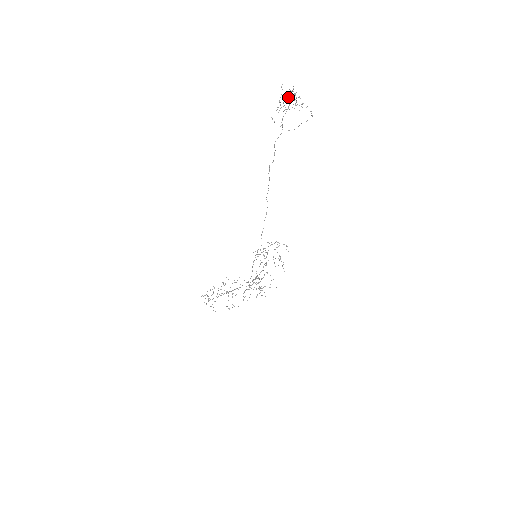
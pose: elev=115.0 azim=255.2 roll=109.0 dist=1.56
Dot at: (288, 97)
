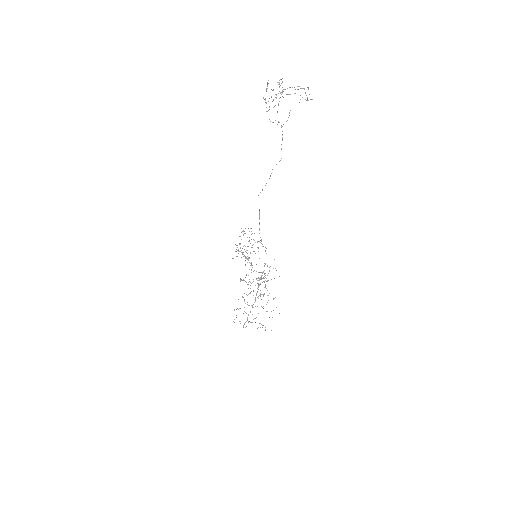
Dot at: (279, 91)
